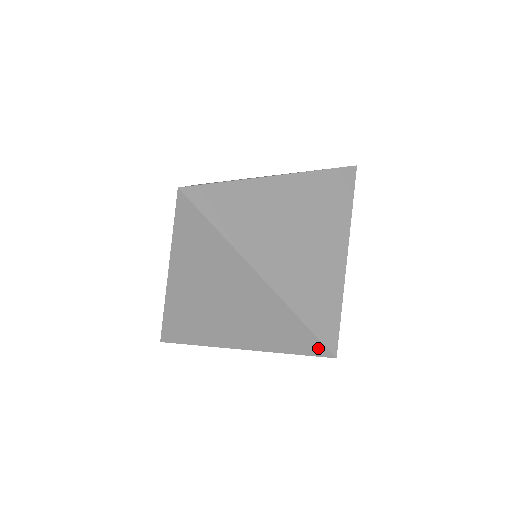
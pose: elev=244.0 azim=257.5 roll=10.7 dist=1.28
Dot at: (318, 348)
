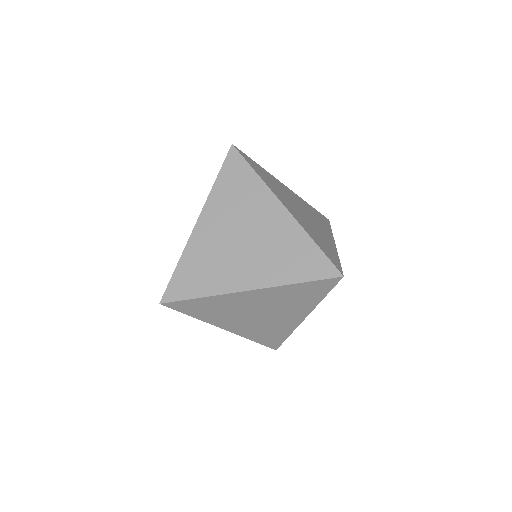
Dot at: (328, 283)
